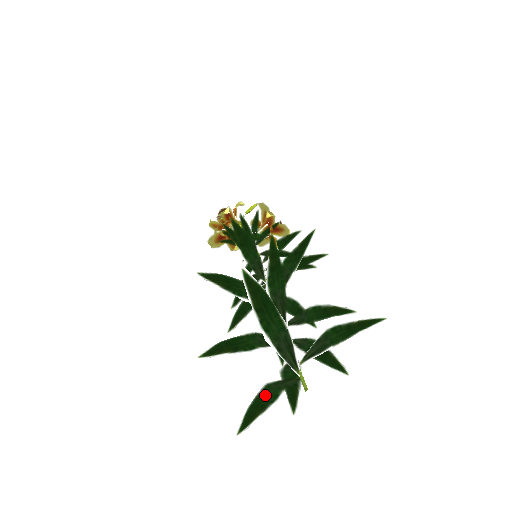
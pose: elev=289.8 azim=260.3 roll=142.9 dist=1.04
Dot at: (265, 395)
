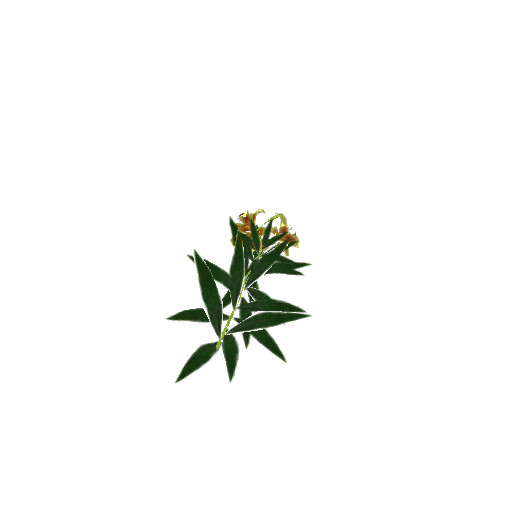
Dot at: (200, 355)
